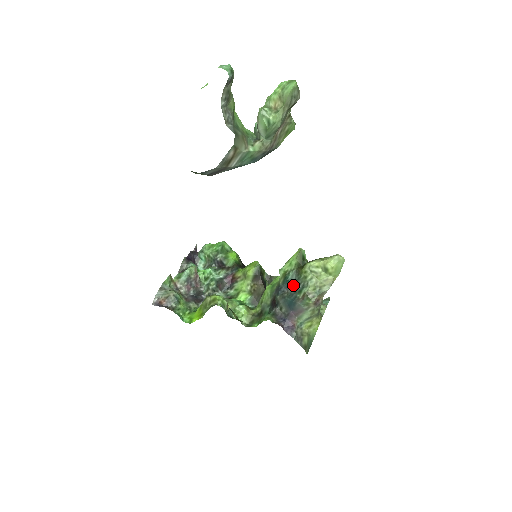
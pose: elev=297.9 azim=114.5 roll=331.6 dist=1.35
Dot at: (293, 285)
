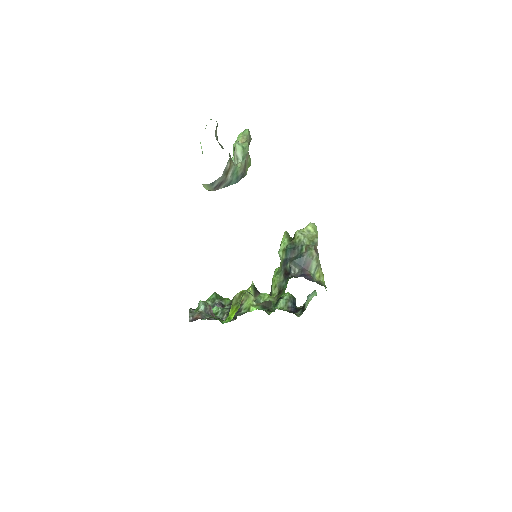
Dot at: (294, 250)
